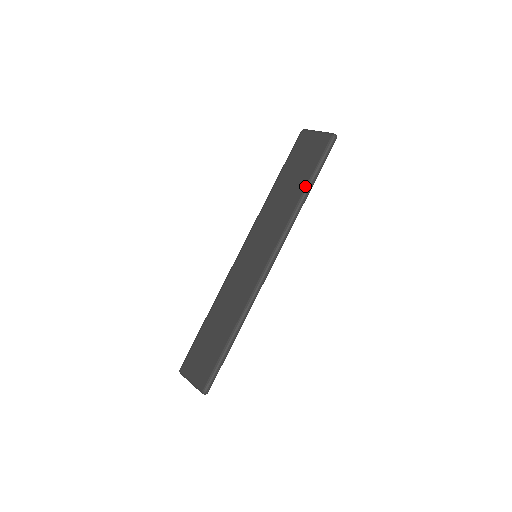
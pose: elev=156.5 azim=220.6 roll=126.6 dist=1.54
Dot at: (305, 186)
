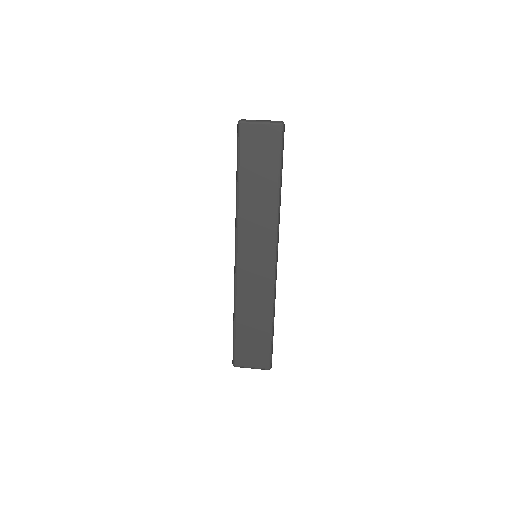
Dot at: (277, 182)
